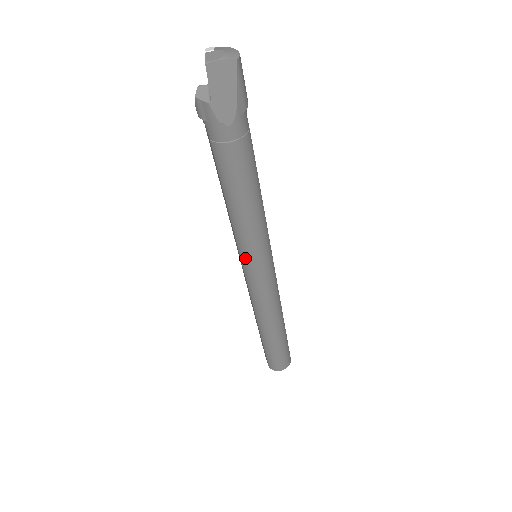
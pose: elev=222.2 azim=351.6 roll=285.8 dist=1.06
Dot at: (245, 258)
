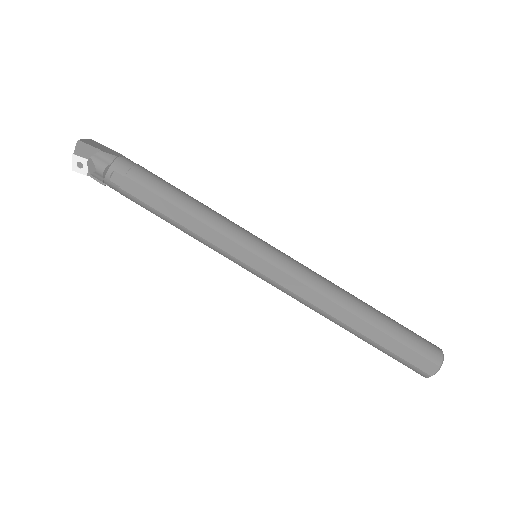
Dot at: (247, 242)
